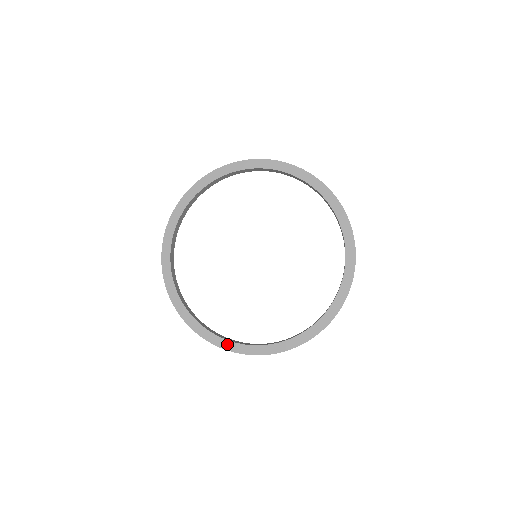
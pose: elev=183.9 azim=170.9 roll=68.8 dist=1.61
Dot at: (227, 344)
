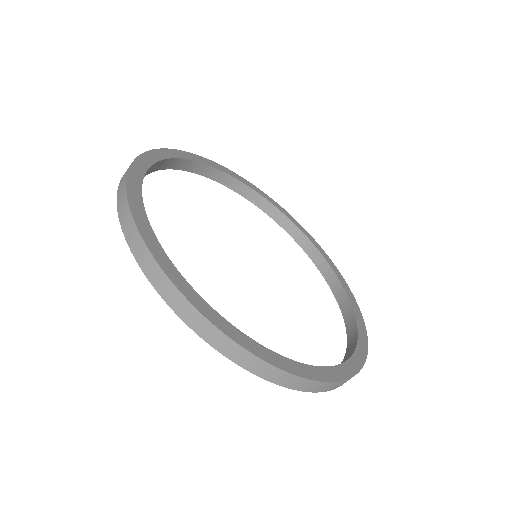
Dot at: (320, 372)
